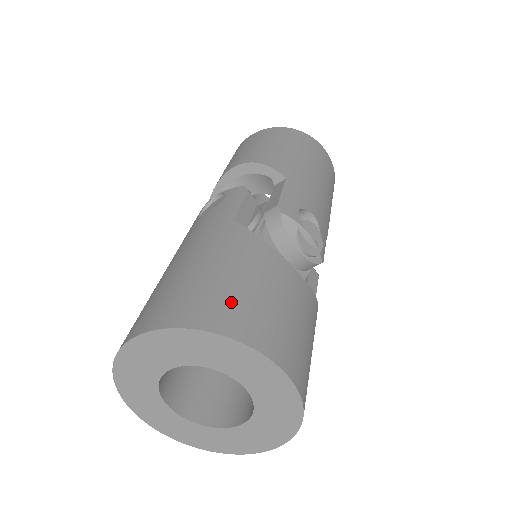
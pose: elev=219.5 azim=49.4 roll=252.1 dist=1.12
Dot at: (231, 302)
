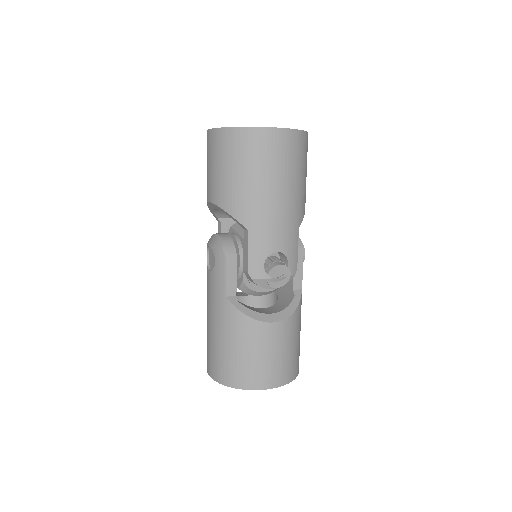
Dot at: (239, 369)
